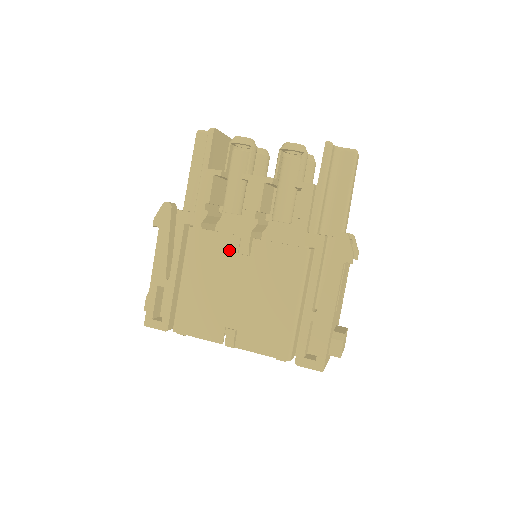
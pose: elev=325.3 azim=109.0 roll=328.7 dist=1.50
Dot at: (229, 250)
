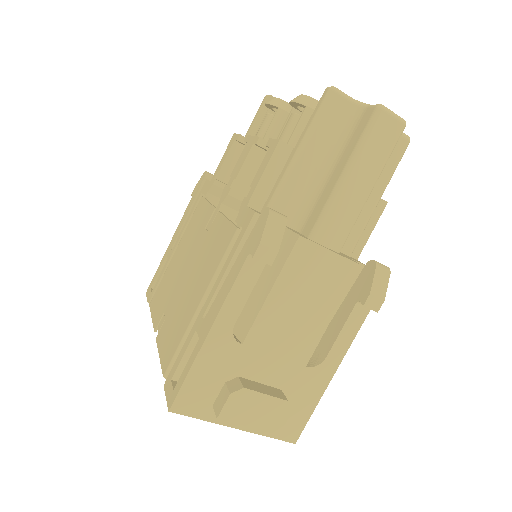
Dot at: (203, 223)
